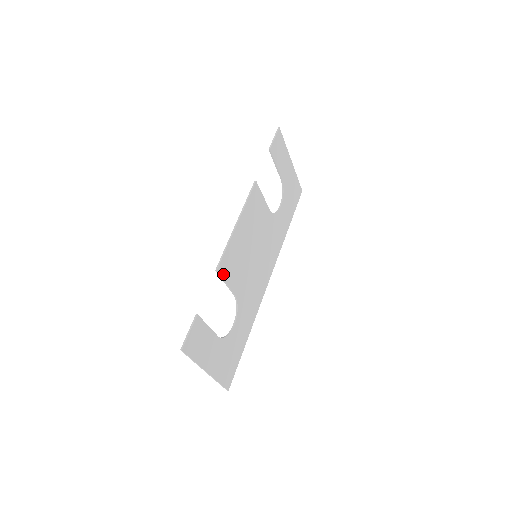
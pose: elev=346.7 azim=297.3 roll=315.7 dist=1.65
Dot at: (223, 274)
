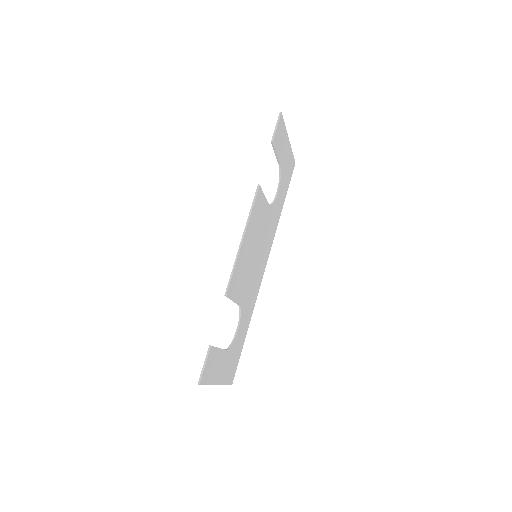
Dot at: (231, 294)
